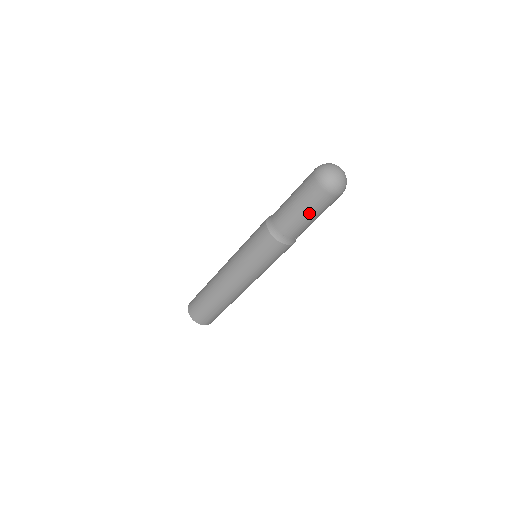
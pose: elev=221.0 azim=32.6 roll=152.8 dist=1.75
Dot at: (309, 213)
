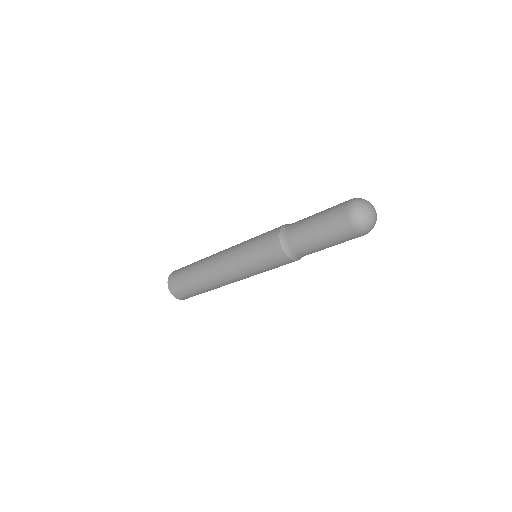
Dot at: (337, 244)
